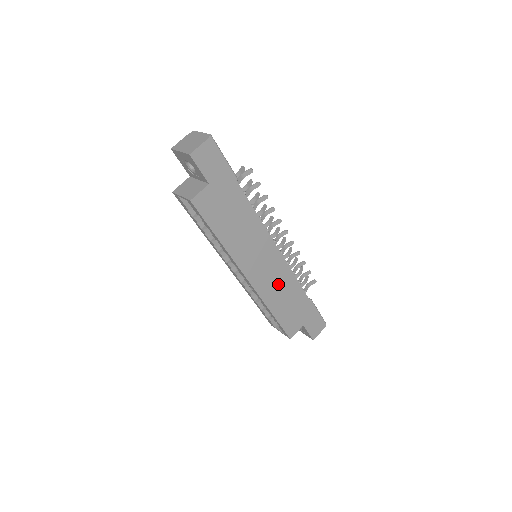
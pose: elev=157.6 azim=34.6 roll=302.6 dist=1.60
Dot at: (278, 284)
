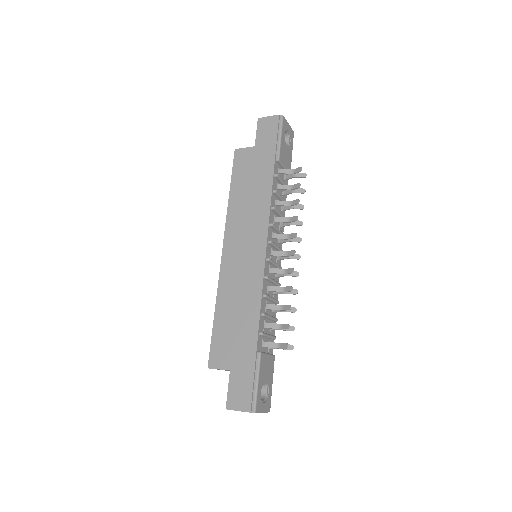
Dot at: (242, 286)
